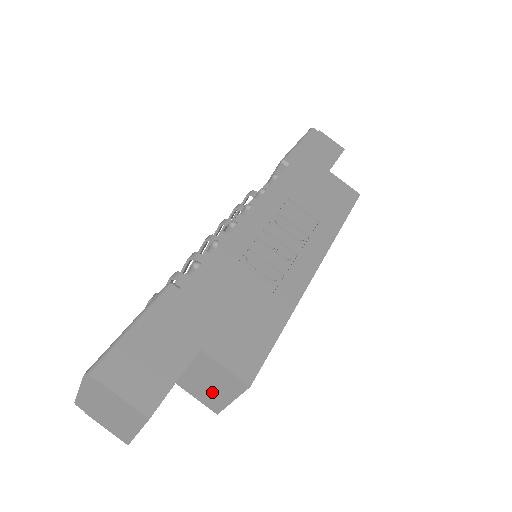
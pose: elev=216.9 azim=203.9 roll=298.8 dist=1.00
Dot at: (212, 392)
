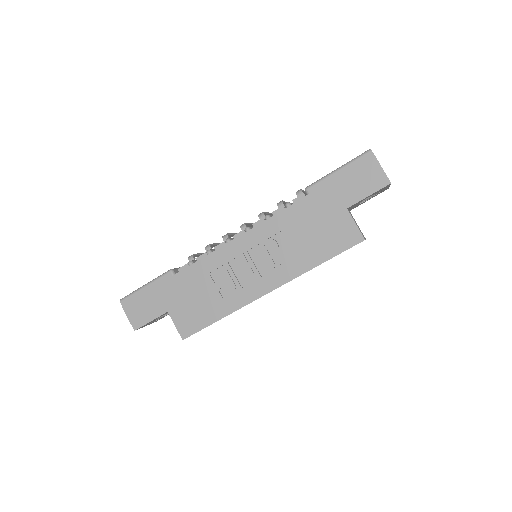
Dot at: occluded
